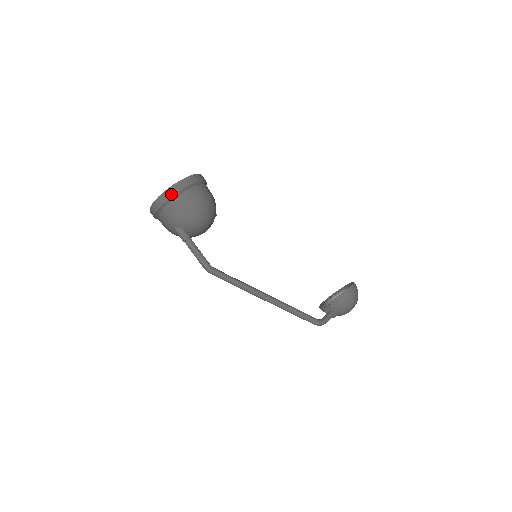
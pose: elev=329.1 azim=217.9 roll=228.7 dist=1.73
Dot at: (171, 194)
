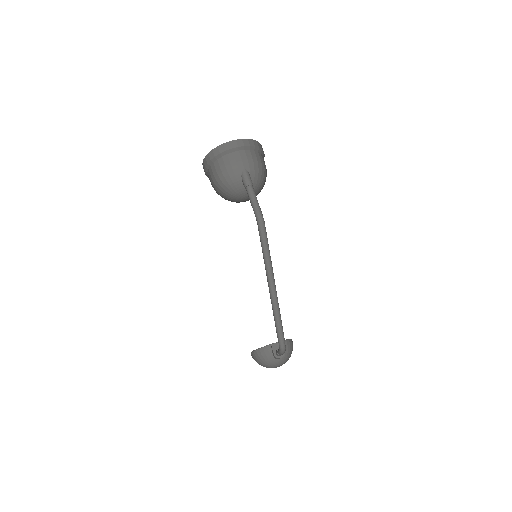
Dot at: (258, 146)
